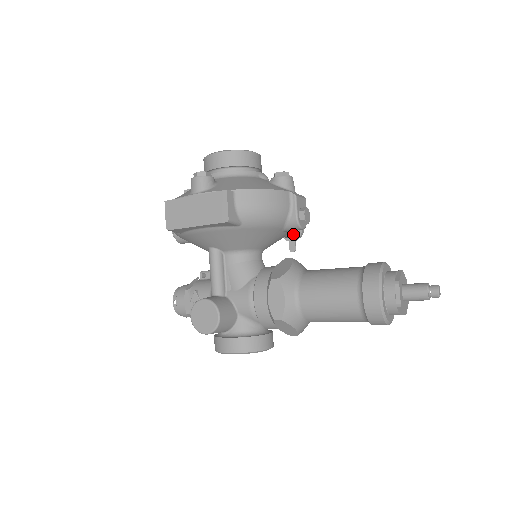
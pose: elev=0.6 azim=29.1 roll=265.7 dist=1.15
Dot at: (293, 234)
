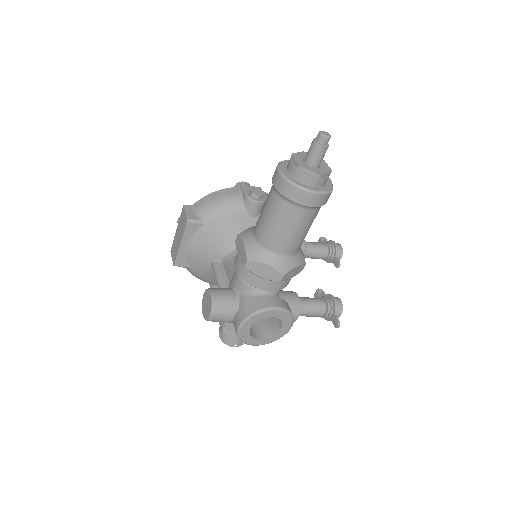
Dot at: (326, 250)
